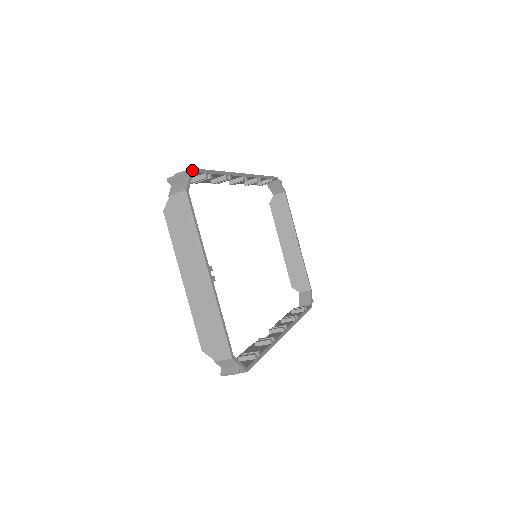
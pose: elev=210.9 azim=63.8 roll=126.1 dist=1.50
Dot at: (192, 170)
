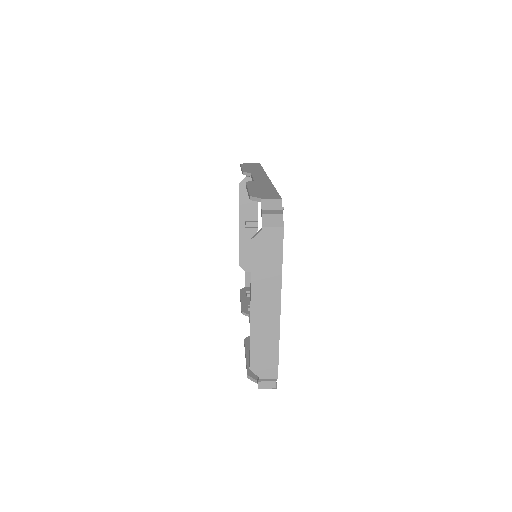
Dot at: (281, 200)
